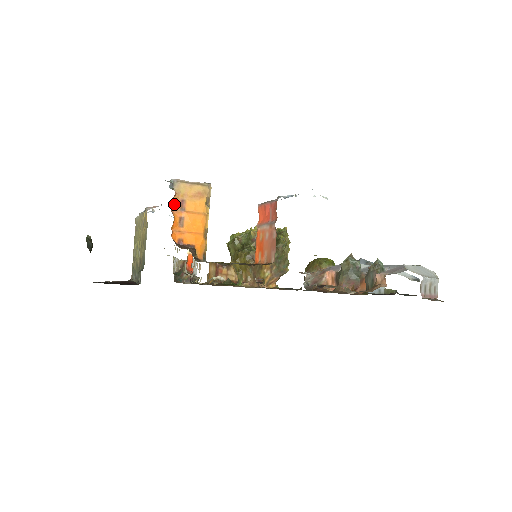
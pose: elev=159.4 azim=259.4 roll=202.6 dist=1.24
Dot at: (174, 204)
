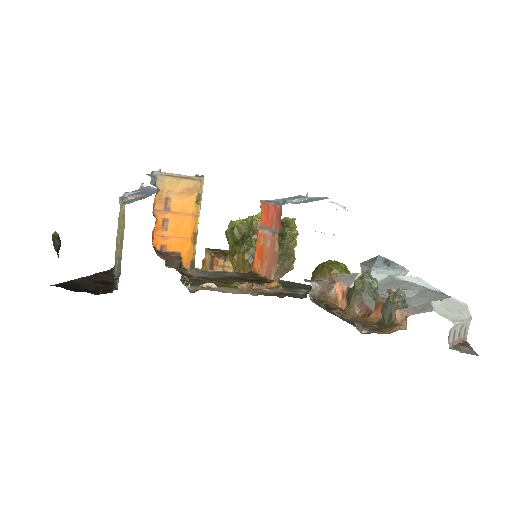
Dot at: (156, 203)
